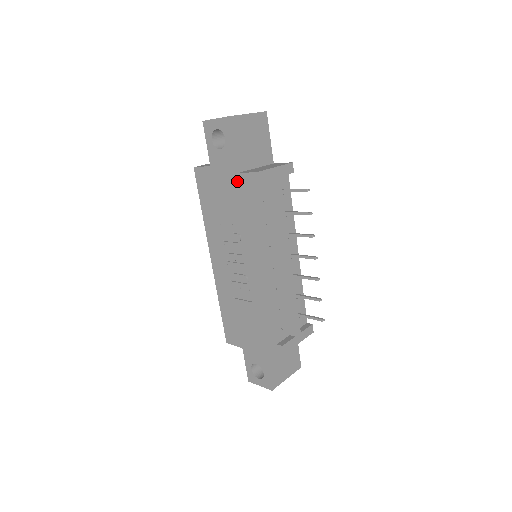
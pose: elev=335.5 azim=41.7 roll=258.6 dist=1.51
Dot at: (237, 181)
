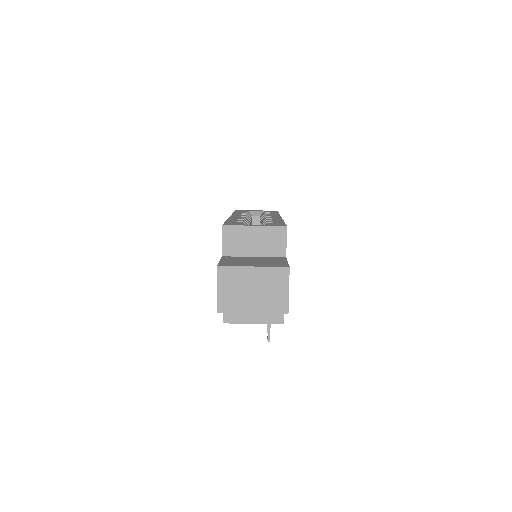
Dot at: occluded
